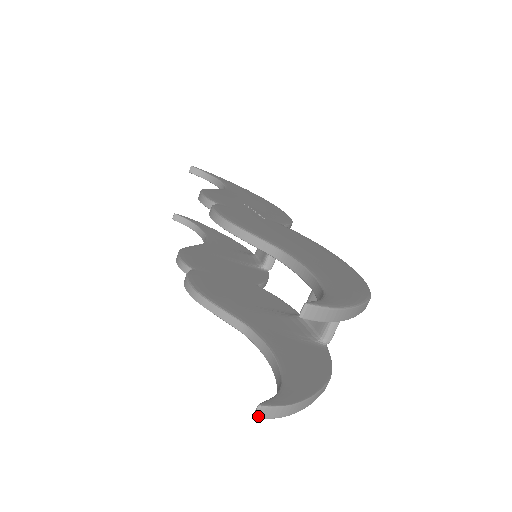
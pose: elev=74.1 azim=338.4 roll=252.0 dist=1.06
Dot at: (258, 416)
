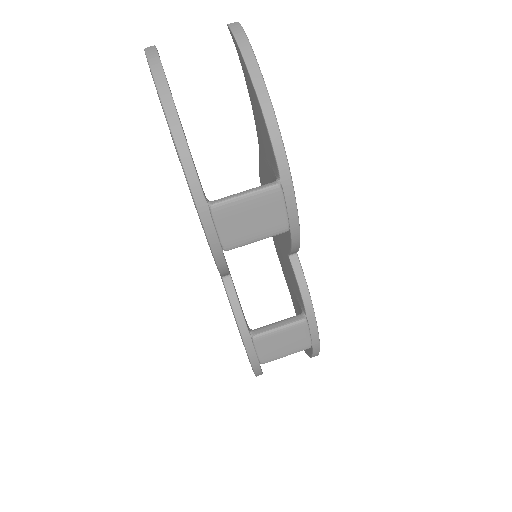
Dot at: (147, 48)
